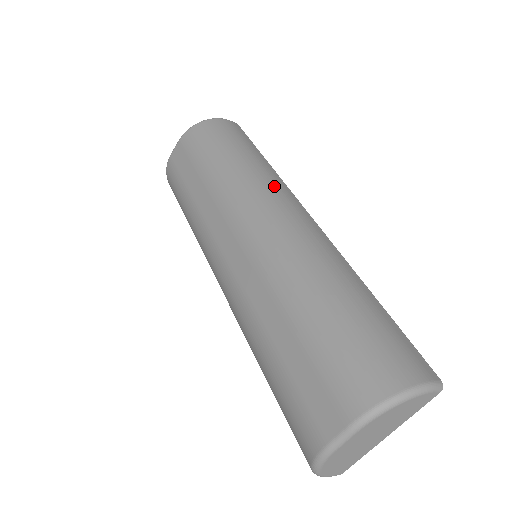
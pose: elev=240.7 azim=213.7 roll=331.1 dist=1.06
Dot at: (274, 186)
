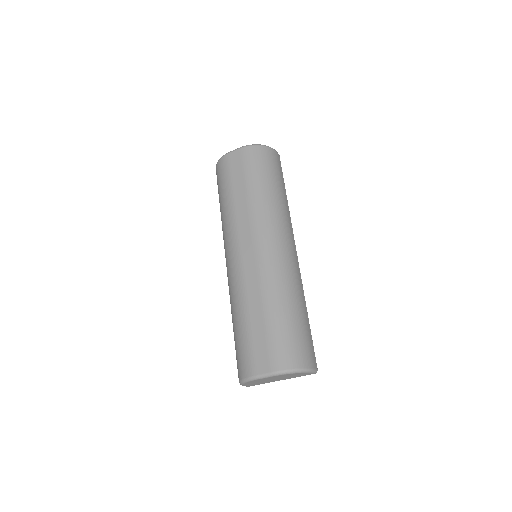
Dot at: (286, 222)
